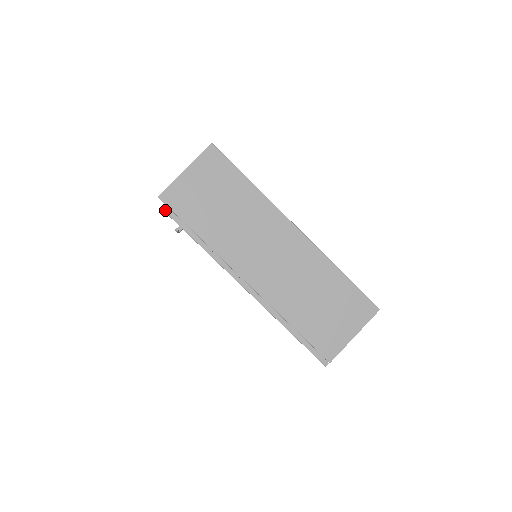
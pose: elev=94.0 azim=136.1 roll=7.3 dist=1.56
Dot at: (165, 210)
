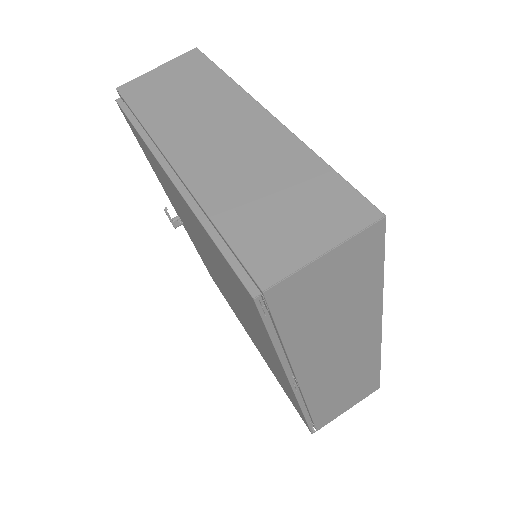
Dot at: (117, 99)
